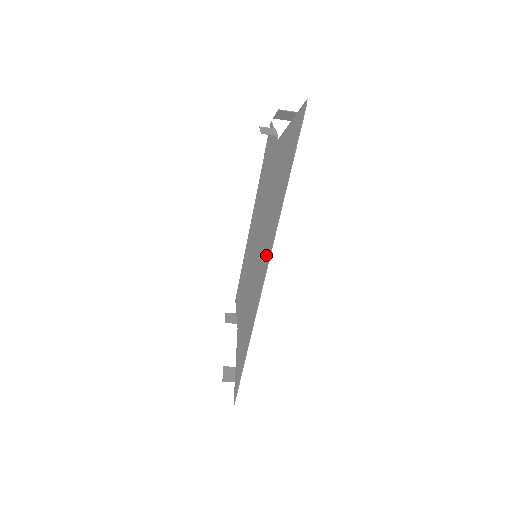
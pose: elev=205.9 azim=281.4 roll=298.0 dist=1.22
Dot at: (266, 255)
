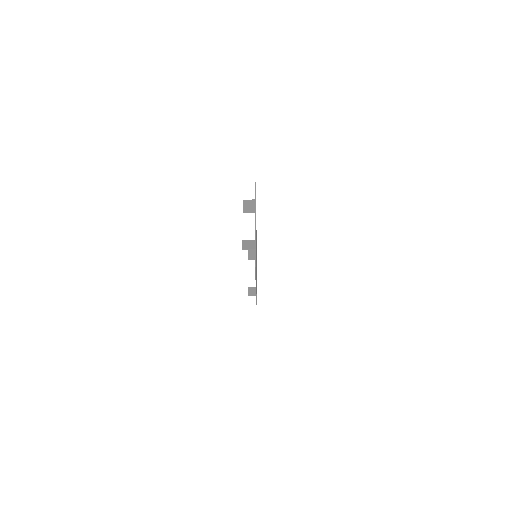
Dot at: occluded
